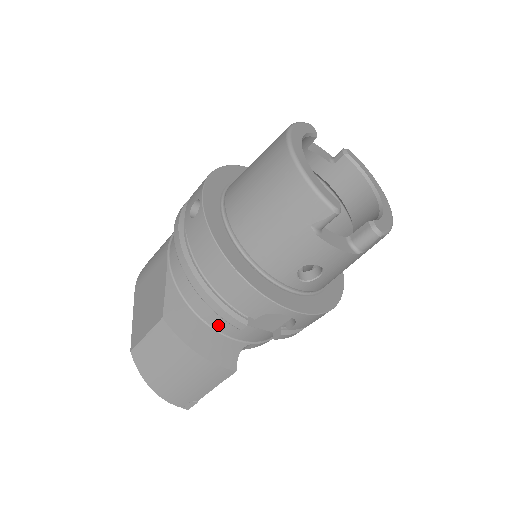
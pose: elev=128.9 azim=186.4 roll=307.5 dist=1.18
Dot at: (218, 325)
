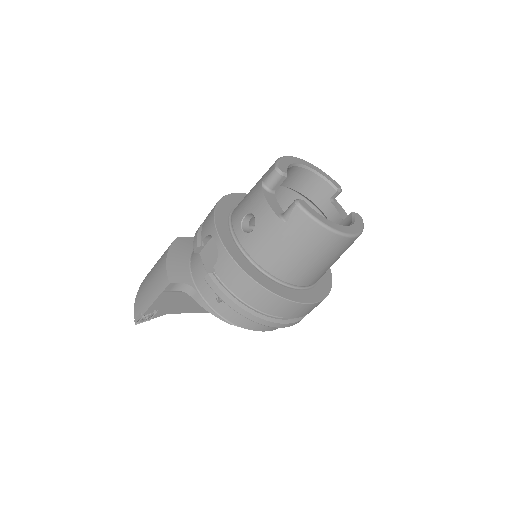
Dot at: (193, 259)
